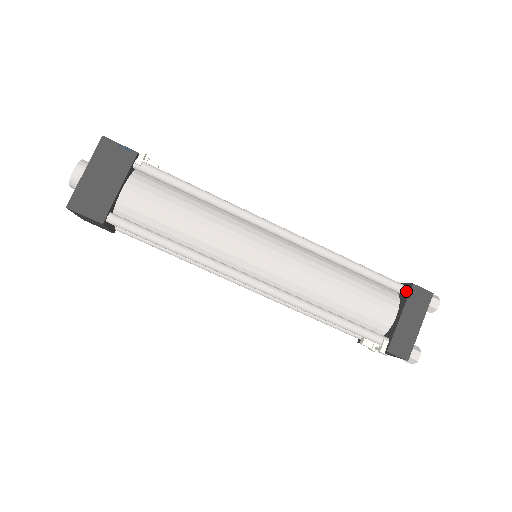
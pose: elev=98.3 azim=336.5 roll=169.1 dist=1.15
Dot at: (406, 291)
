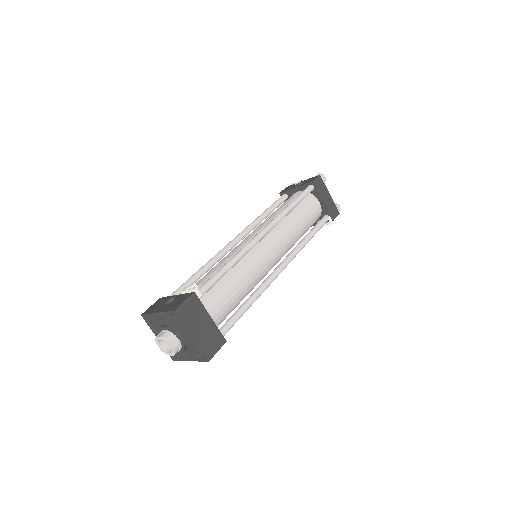
Dot at: (313, 188)
